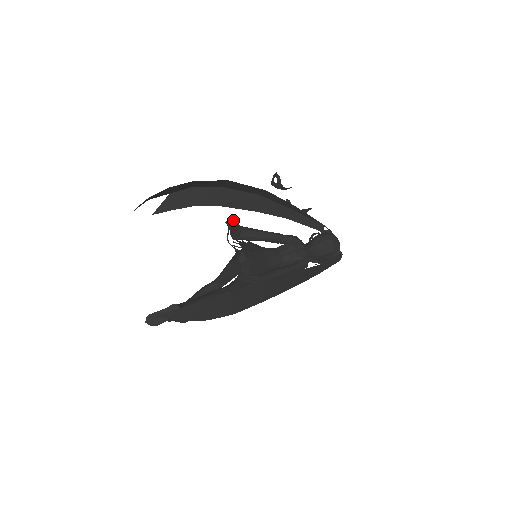
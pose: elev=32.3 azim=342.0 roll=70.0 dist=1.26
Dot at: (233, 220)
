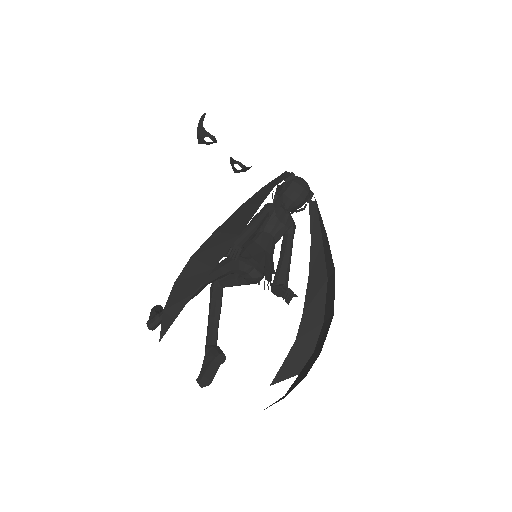
Dot at: (232, 248)
